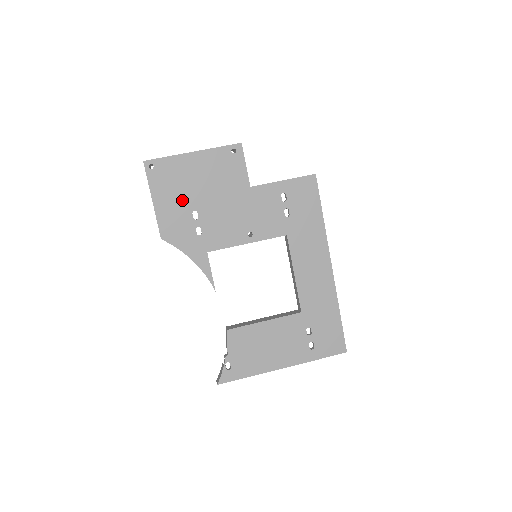
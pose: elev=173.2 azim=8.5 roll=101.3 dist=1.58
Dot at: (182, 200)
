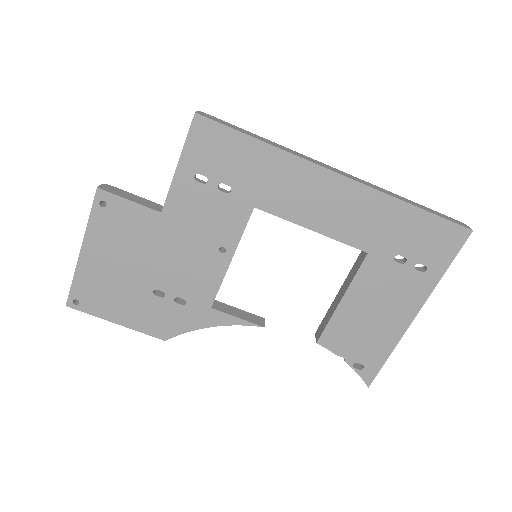
Dot at: (133, 296)
